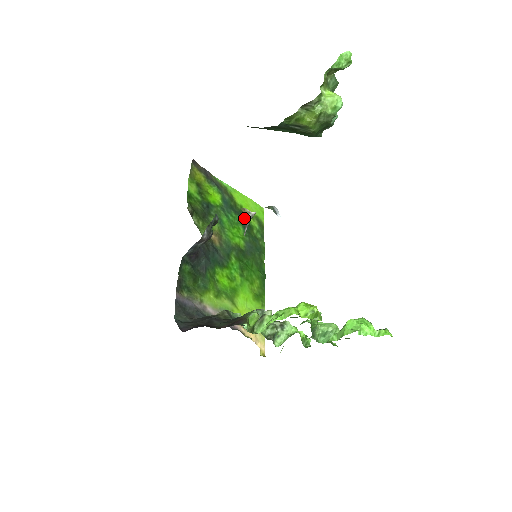
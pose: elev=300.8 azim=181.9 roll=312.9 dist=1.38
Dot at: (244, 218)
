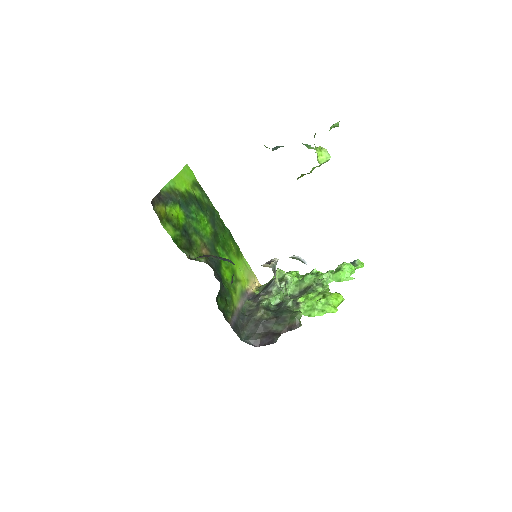
Dot at: (267, 264)
